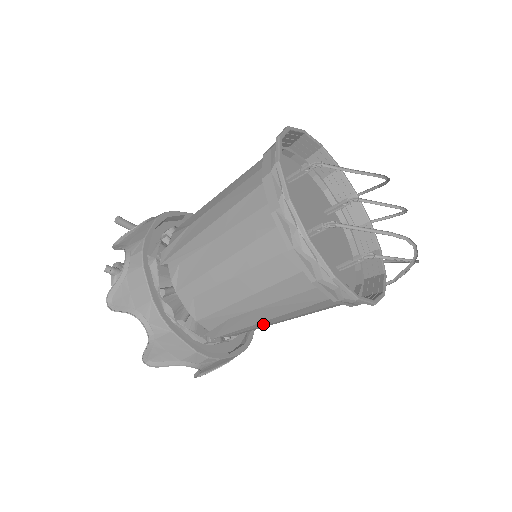
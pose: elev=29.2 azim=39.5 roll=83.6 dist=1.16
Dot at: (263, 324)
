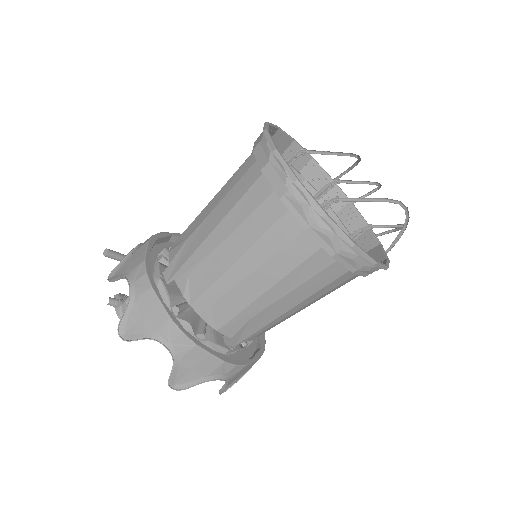
Dot at: (283, 317)
